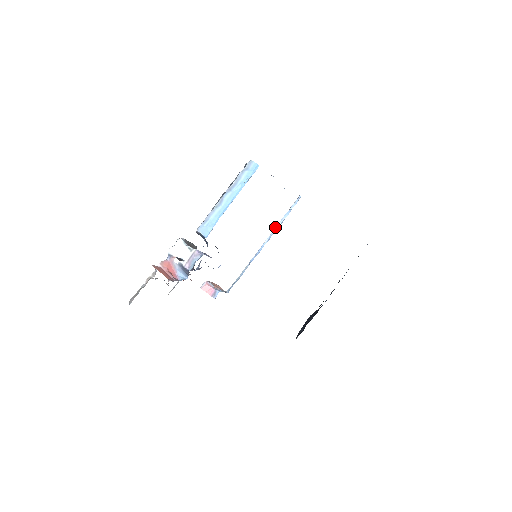
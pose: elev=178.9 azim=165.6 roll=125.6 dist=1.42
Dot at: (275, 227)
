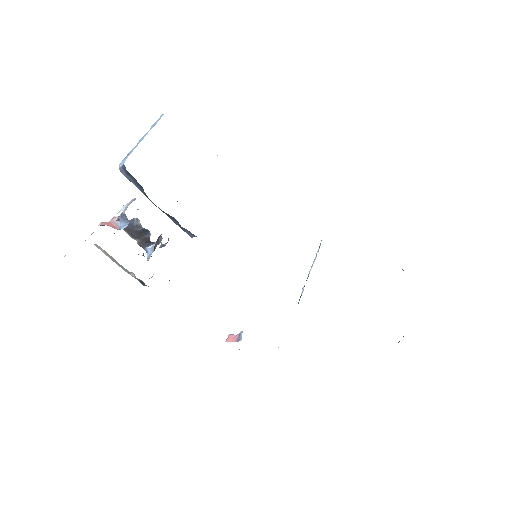
Dot at: occluded
